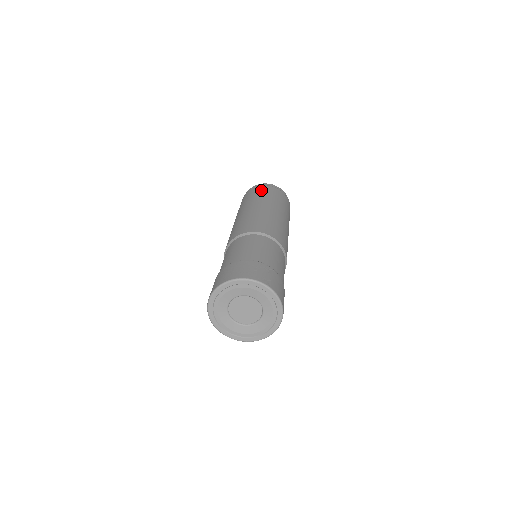
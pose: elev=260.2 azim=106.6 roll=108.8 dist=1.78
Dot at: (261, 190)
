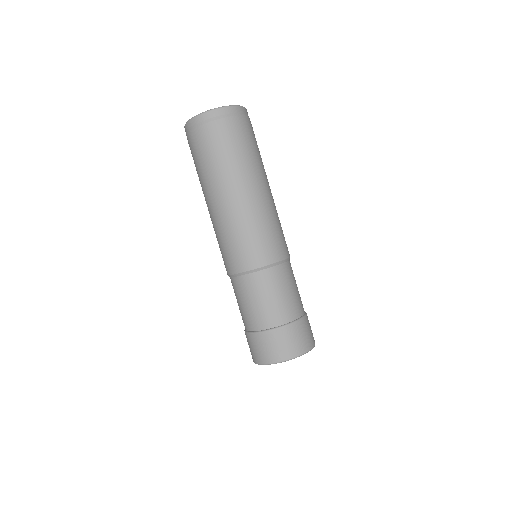
Dot at: (197, 150)
